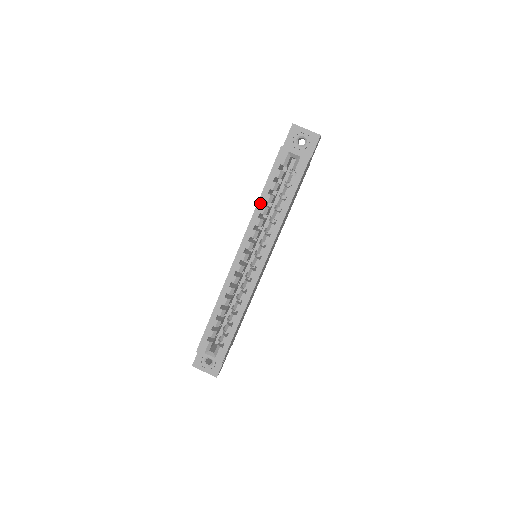
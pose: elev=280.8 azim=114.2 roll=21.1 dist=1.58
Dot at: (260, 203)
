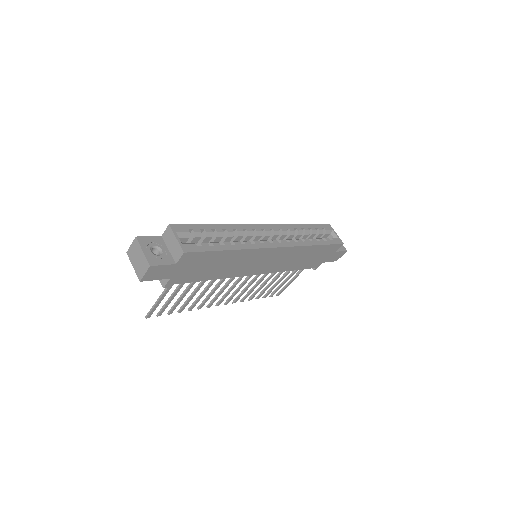
Dot at: (300, 226)
